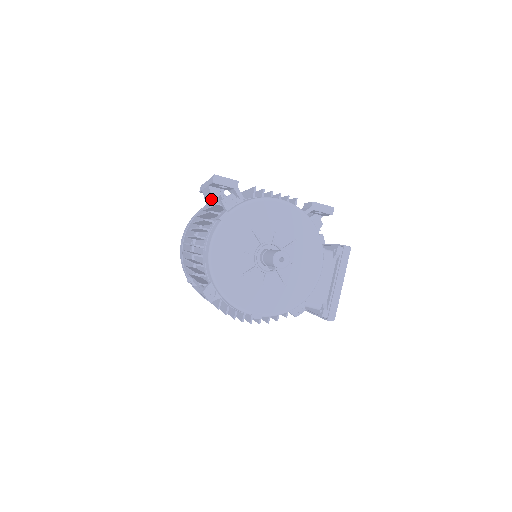
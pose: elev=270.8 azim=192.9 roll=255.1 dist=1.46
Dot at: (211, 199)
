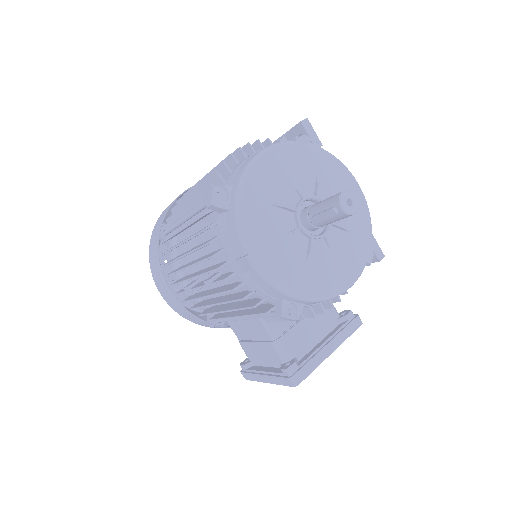
Dot at: occluded
